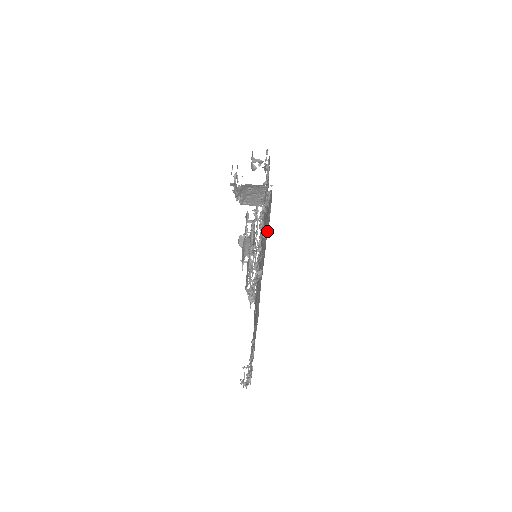
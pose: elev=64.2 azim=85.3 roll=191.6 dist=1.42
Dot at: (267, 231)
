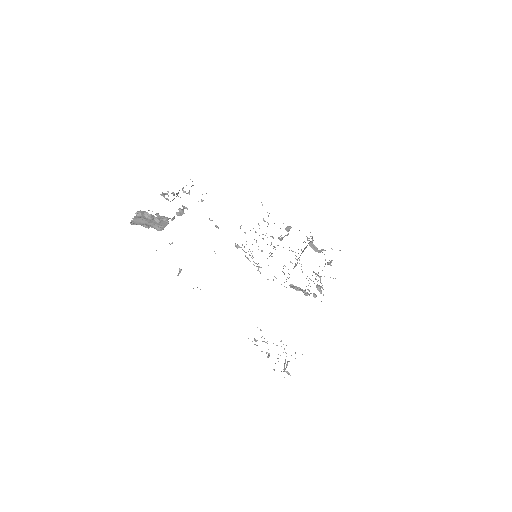
Dot at: occluded
